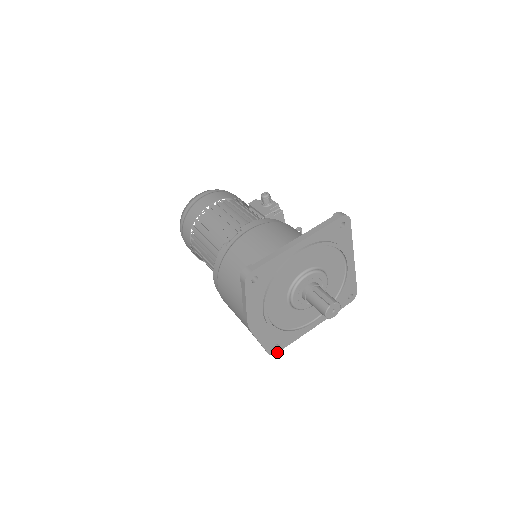
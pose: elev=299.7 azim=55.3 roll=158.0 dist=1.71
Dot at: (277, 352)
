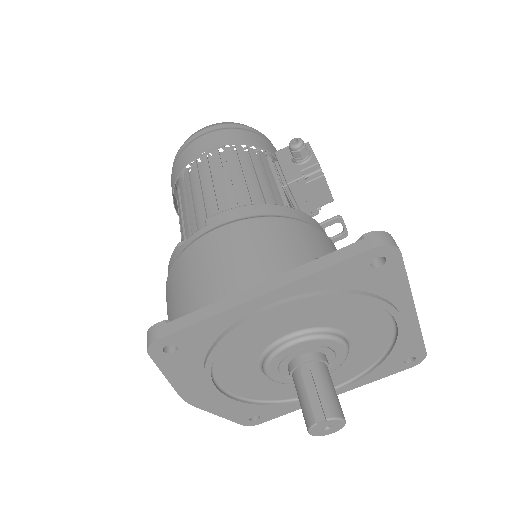
Dot at: (260, 422)
